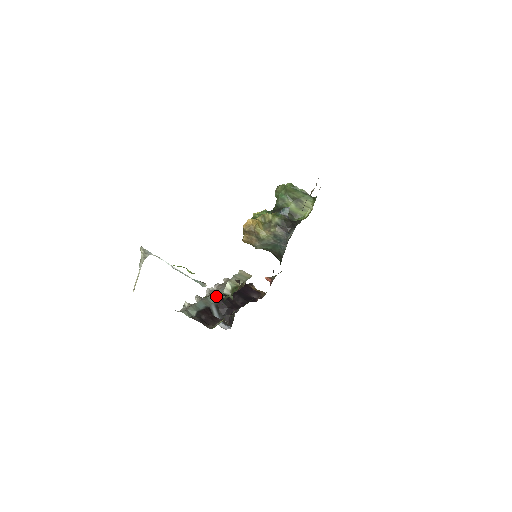
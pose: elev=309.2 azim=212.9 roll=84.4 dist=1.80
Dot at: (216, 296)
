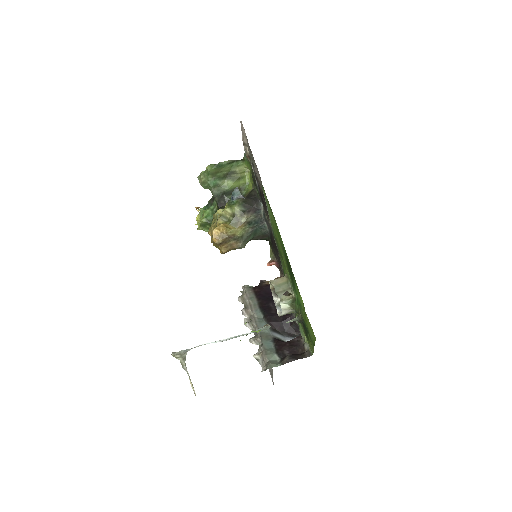
Dot at: (262, 323)
